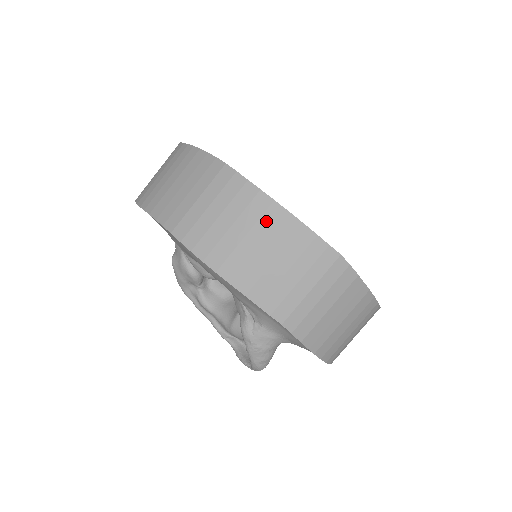
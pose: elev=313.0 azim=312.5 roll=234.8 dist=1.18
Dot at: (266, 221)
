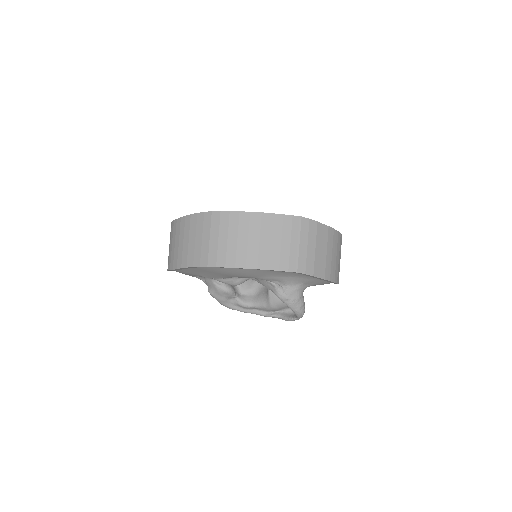
Dot at: (253, 225)
